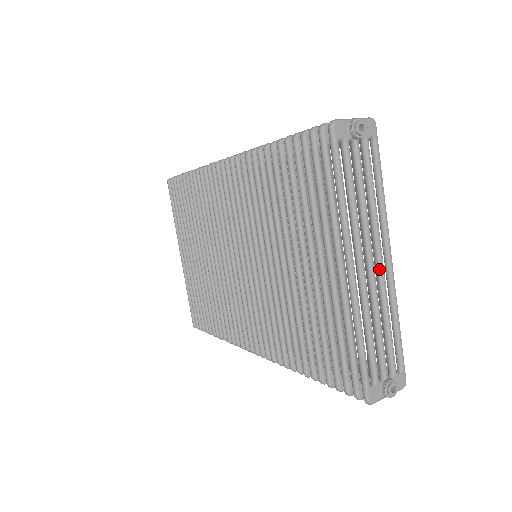
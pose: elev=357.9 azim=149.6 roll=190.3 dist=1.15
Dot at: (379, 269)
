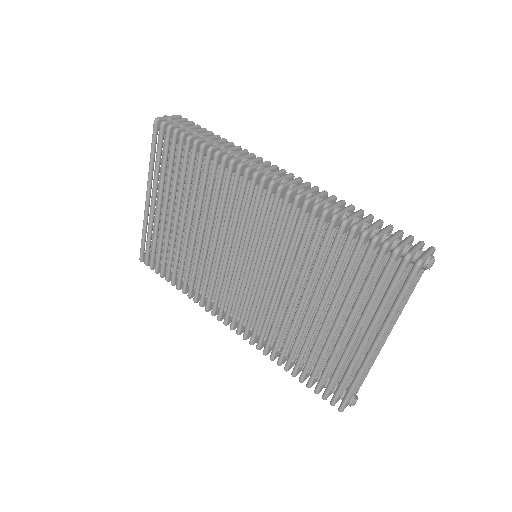
Dot at: (384, 339)
